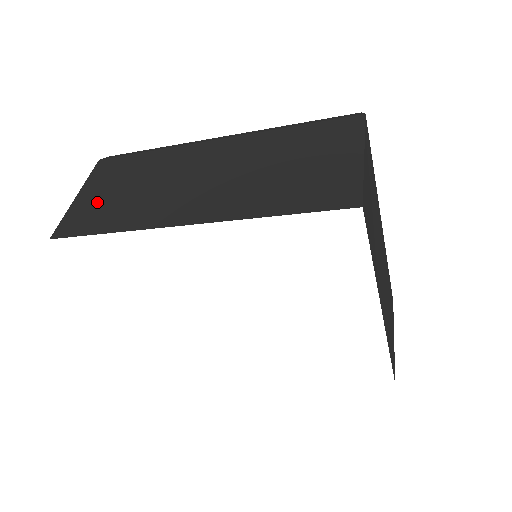
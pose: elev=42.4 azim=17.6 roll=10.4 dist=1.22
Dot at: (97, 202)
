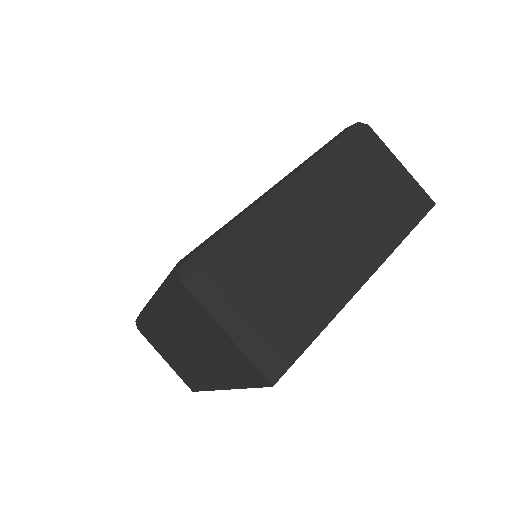
Dot at: (264, 320)
